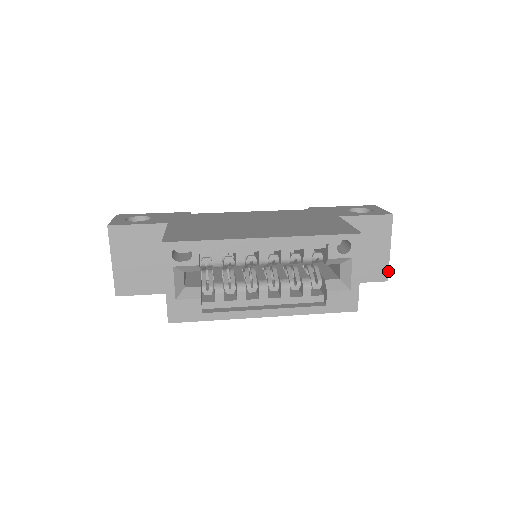
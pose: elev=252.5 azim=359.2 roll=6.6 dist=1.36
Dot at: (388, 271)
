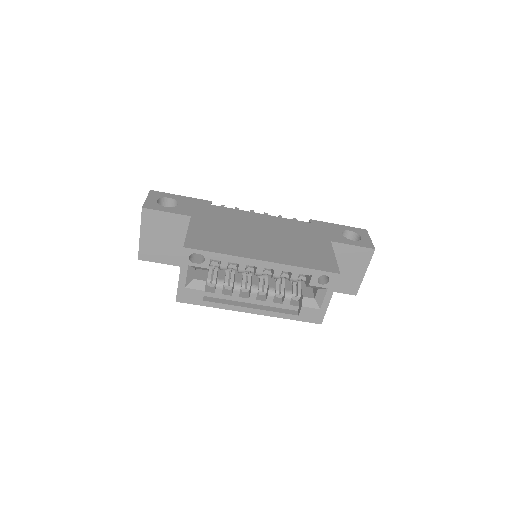
Dot at: occluded
